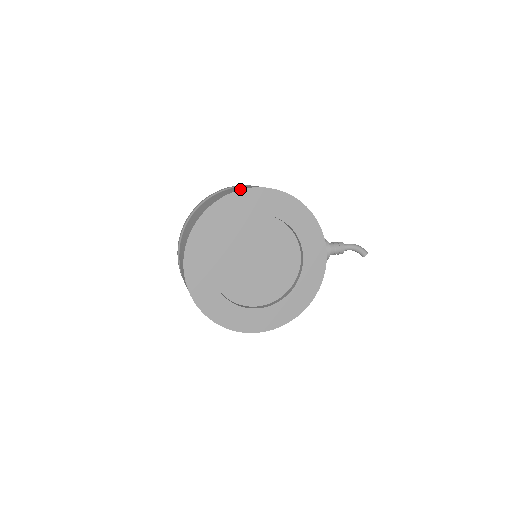
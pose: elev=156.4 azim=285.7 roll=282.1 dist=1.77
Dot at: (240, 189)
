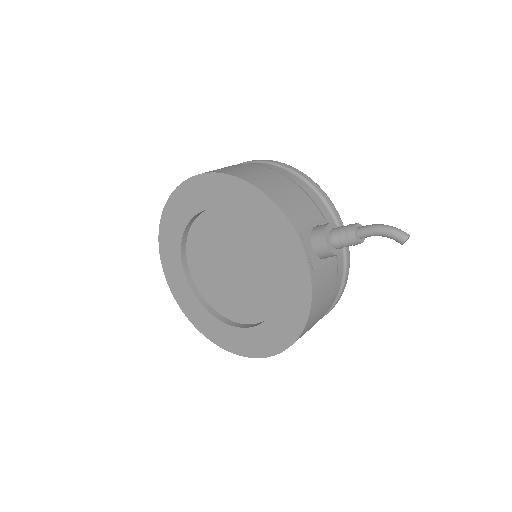
Dot at: (182, 183)
